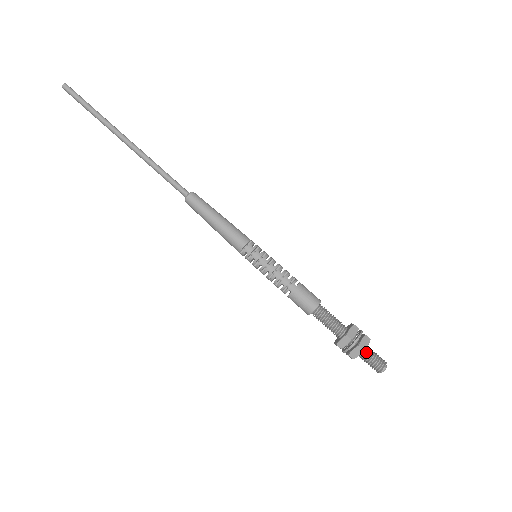
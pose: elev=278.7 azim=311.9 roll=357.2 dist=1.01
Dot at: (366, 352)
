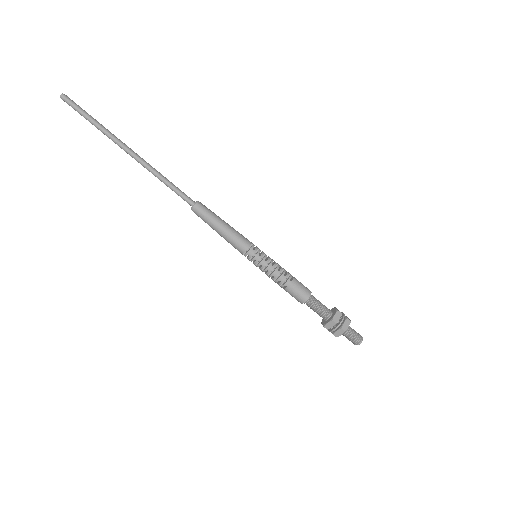
Dot at: (347, 331)
